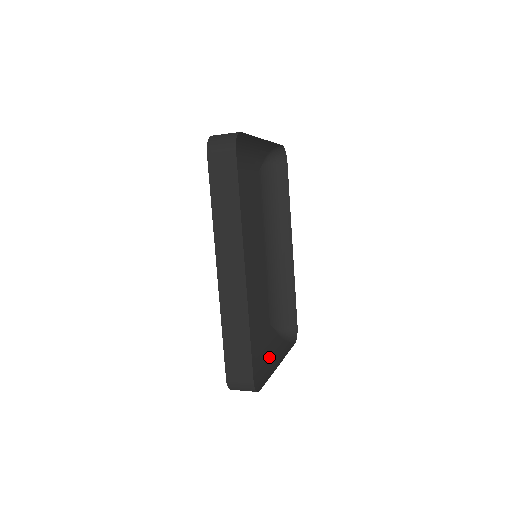
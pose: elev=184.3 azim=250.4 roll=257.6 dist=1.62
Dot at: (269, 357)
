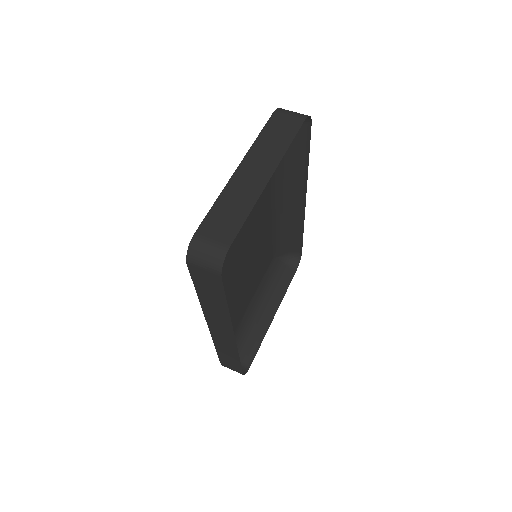
Dot at: (266, 306)
